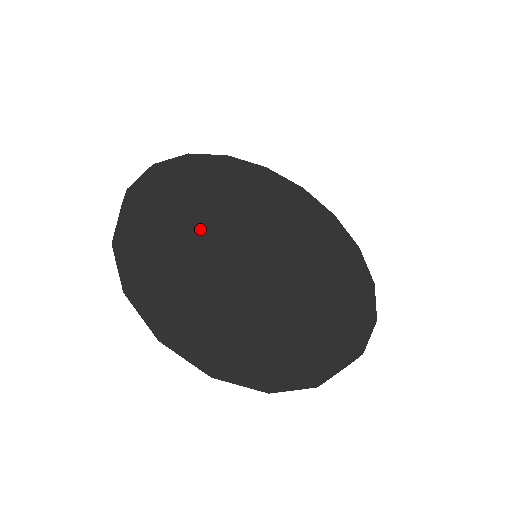
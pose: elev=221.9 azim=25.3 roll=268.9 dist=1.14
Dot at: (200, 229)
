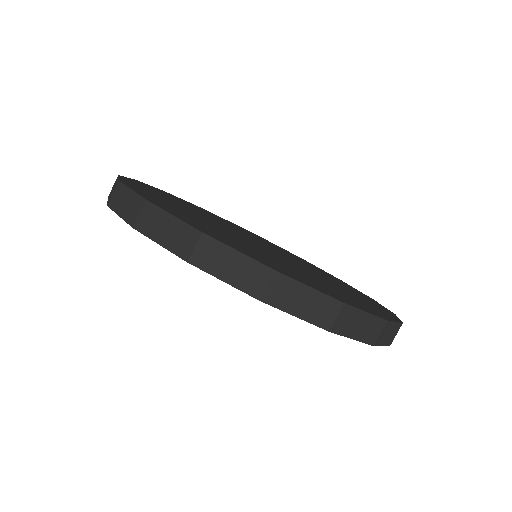
Dot at: (200, 214)
